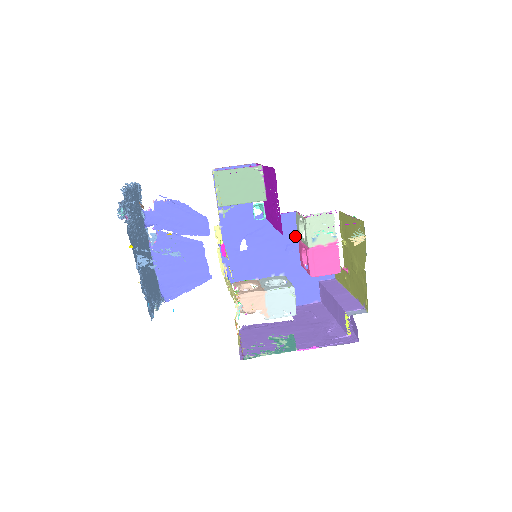
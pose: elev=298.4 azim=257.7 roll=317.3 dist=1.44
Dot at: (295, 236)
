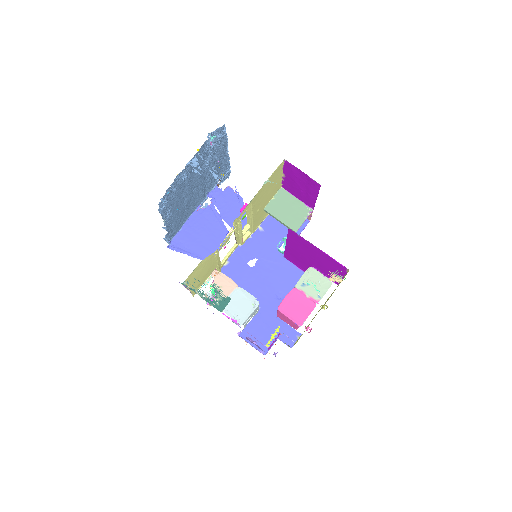
Dot at: occluded
